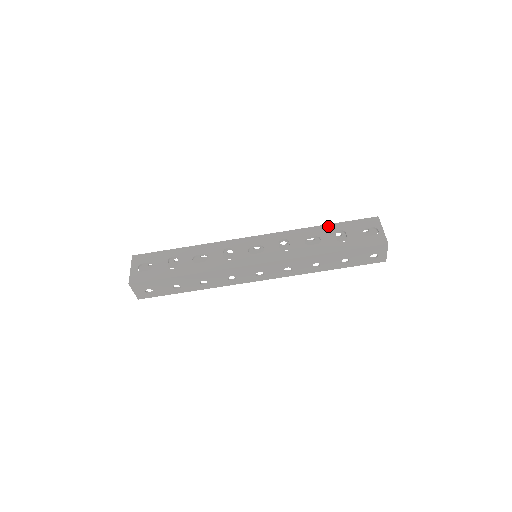
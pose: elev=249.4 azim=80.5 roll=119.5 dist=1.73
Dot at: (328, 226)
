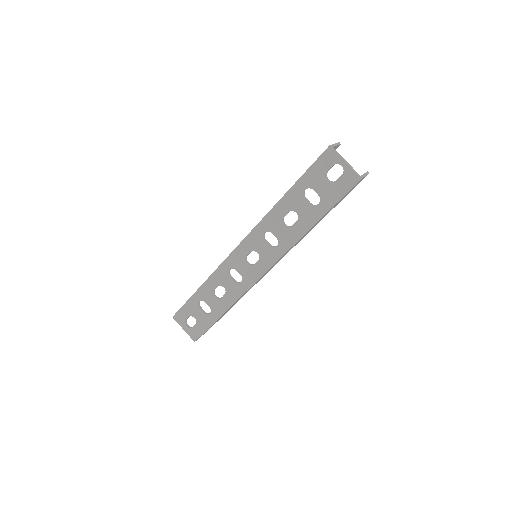
Dot at: (291, 192)
